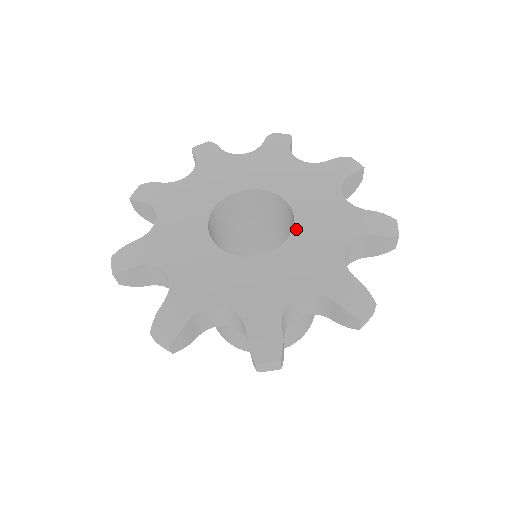
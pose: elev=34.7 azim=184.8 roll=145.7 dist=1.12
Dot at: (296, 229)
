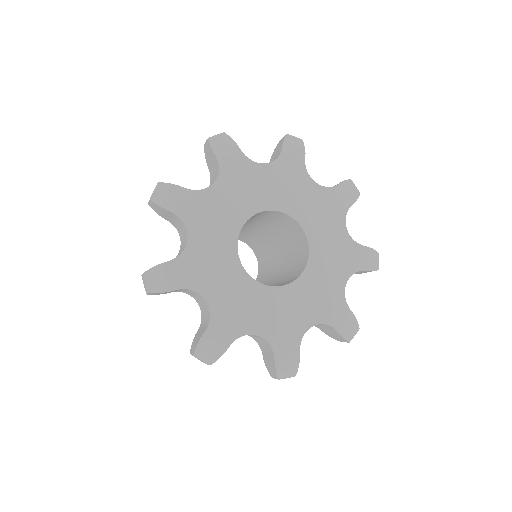
Dot at: (308, 233)
